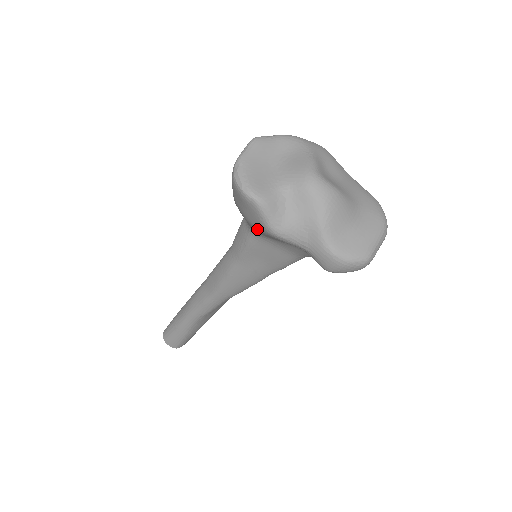
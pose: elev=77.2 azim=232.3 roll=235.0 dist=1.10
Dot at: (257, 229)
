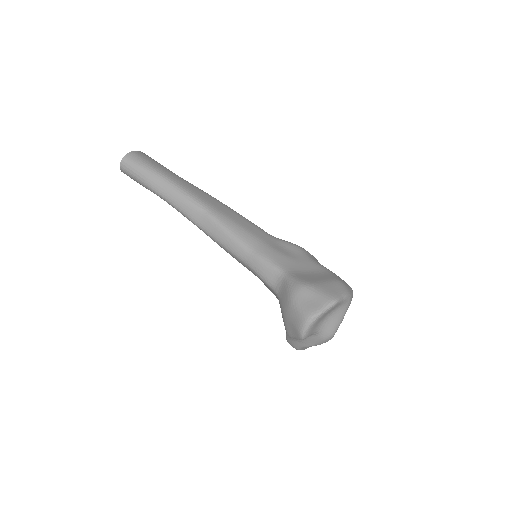
Dot at: (283, 319)
